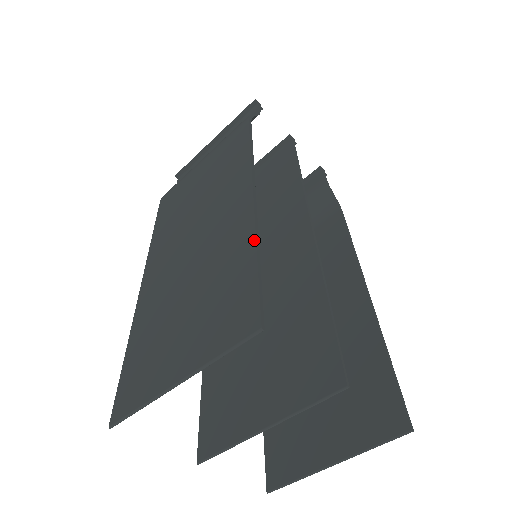
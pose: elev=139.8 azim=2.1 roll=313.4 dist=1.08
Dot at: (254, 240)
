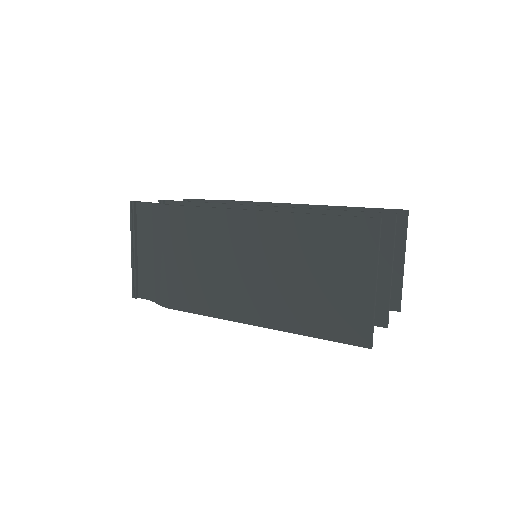
Dot at: (309, 215)
